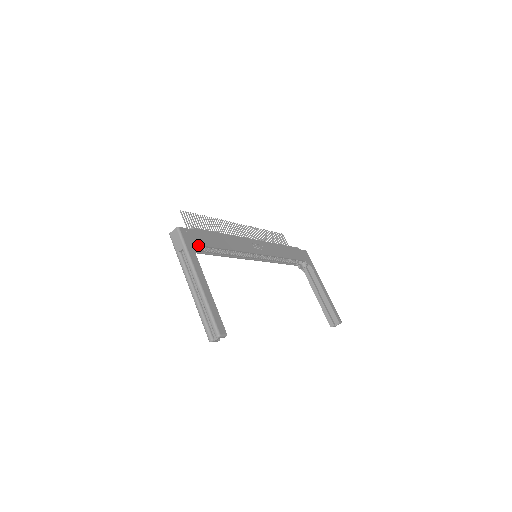
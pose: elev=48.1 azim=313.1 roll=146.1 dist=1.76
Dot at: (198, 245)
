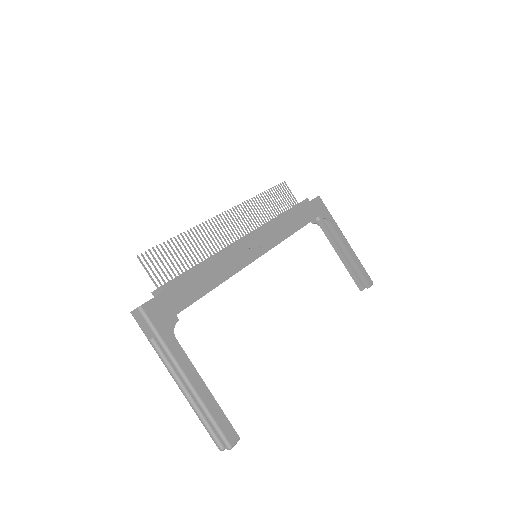
Dot at: (175, 316)
